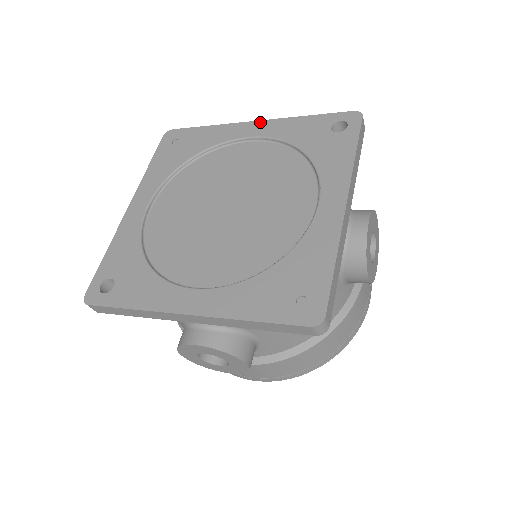
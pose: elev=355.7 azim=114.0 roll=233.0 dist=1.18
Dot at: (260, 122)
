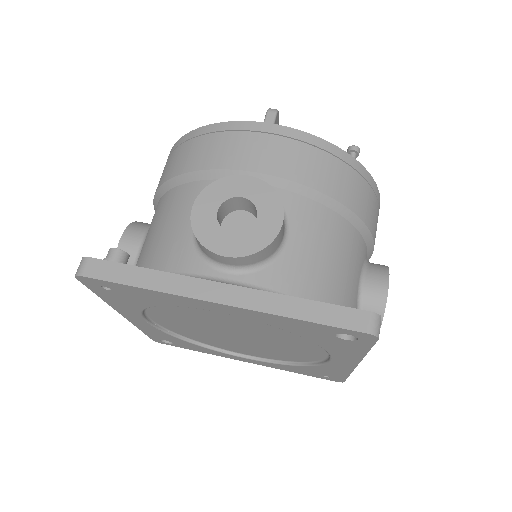
Dot at: (226, 307)
